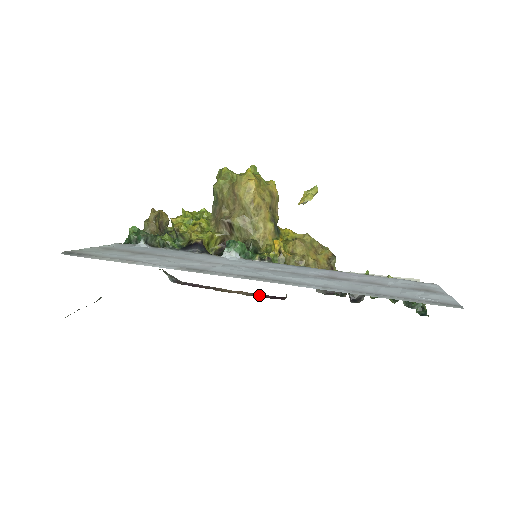
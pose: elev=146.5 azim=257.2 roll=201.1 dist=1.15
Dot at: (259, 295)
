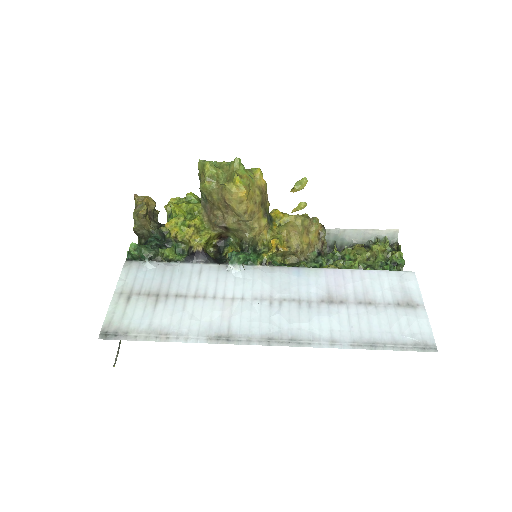
Dot at: occluded
